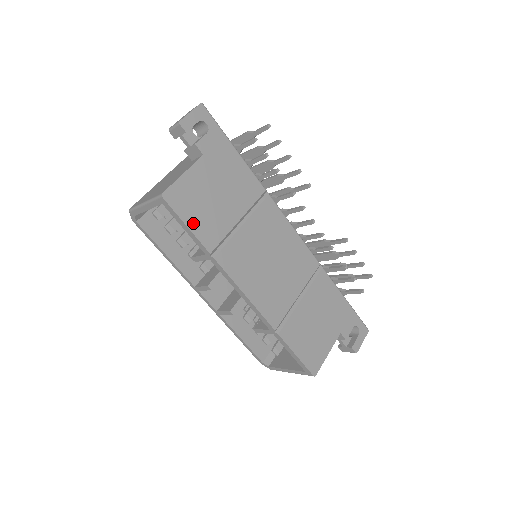
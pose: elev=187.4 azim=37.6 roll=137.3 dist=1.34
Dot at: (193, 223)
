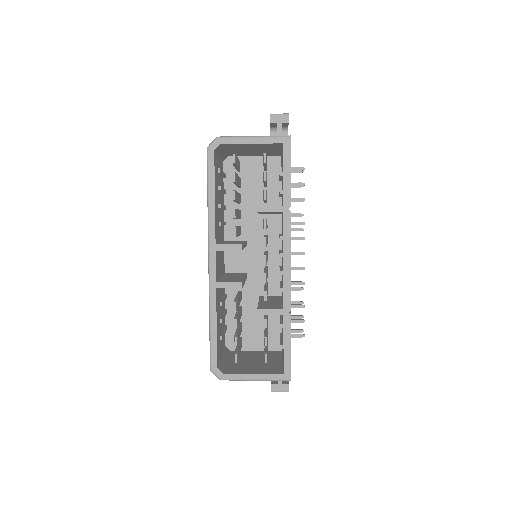
Dot at: occluded
